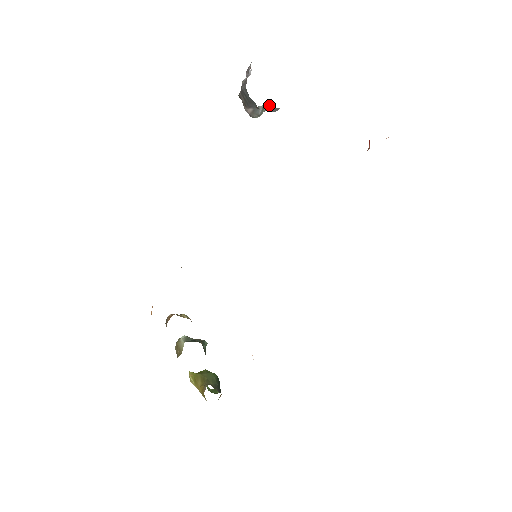
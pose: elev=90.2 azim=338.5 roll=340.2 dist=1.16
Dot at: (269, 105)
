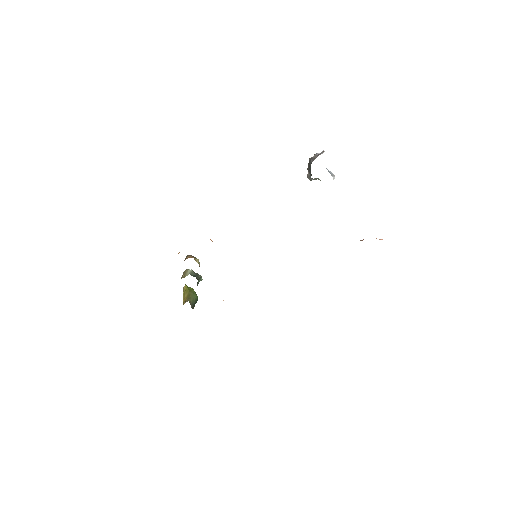
Dot at: (320, 180)
